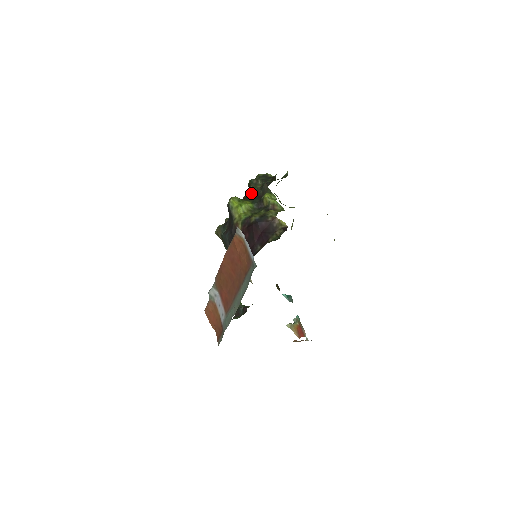
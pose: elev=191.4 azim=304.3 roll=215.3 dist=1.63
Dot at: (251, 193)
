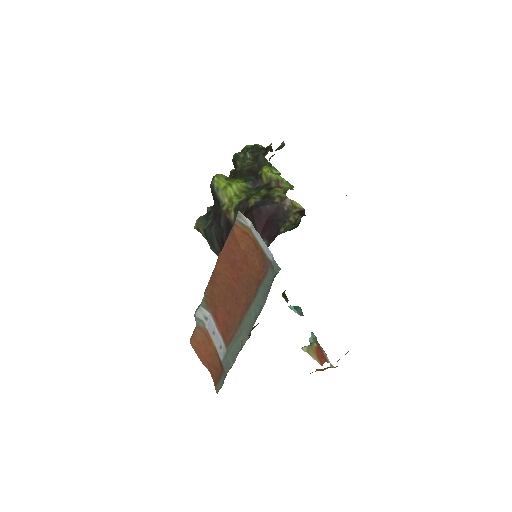
Dot at: (241, 169)
